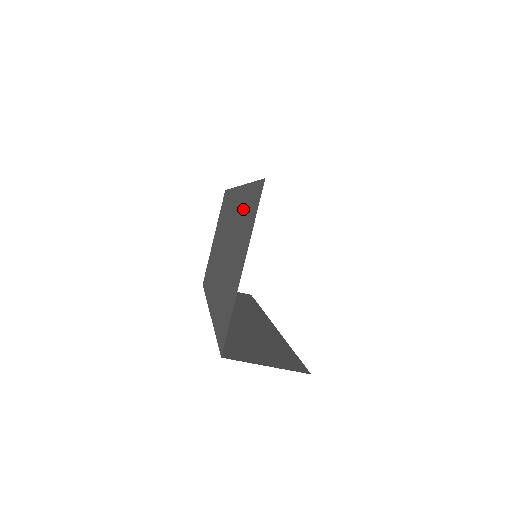
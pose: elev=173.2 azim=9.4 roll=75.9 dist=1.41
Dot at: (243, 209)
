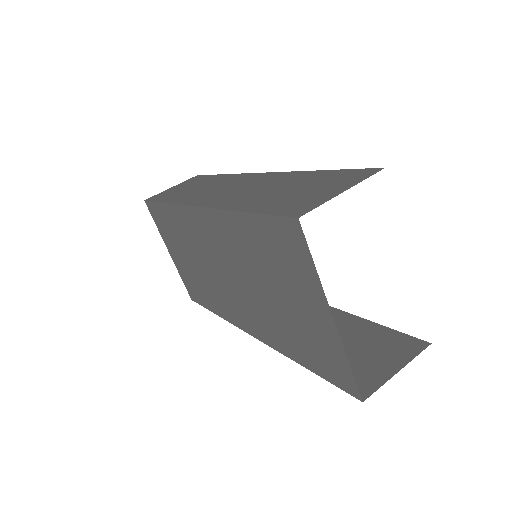
Dot at: (249, 242)
